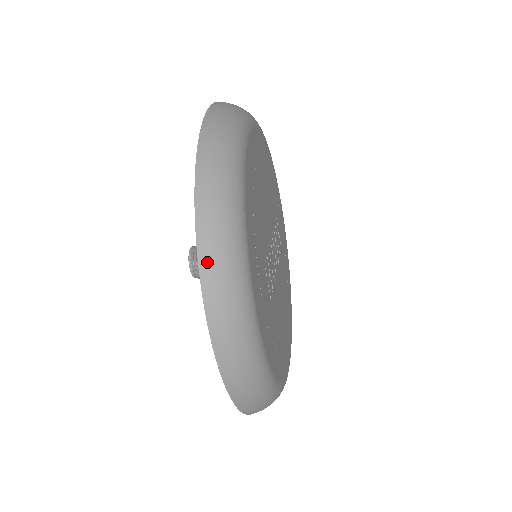
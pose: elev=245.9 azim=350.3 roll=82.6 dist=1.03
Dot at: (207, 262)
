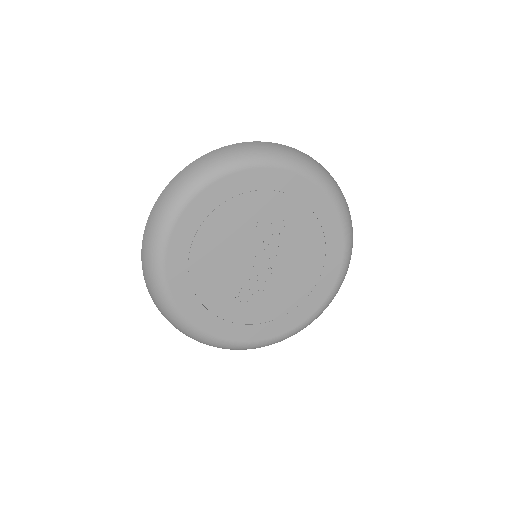
Dot at: occluded
